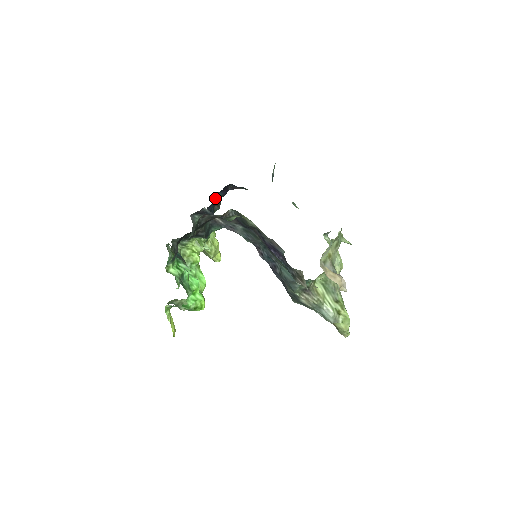
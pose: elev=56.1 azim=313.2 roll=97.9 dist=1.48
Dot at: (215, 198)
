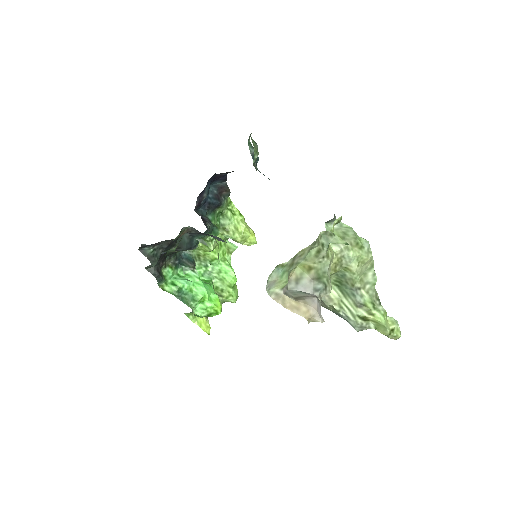
Dot at: (215, 187)
